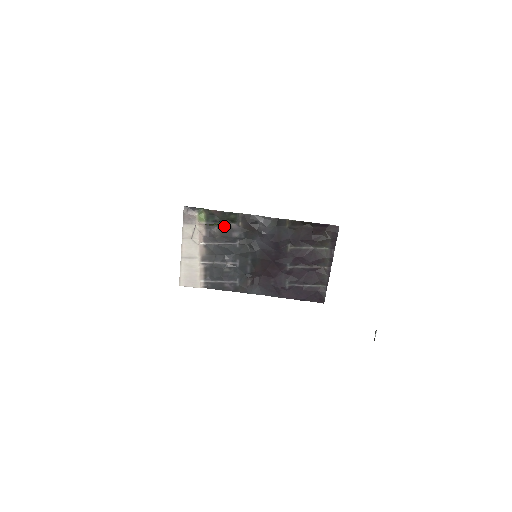
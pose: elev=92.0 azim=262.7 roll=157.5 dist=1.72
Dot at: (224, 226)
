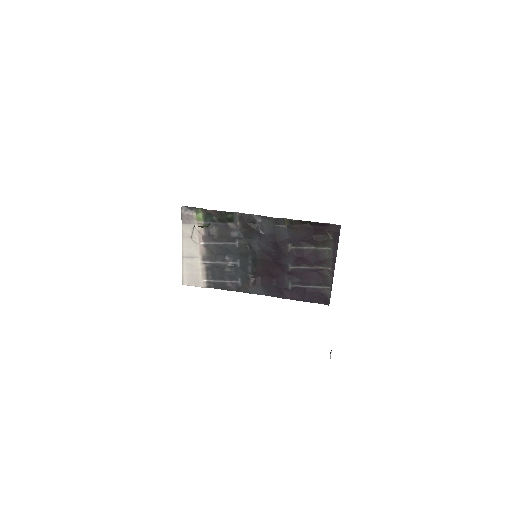
Dot at: (222, 226)
